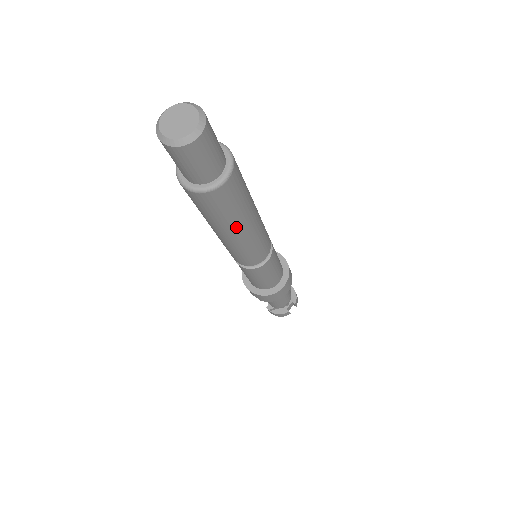
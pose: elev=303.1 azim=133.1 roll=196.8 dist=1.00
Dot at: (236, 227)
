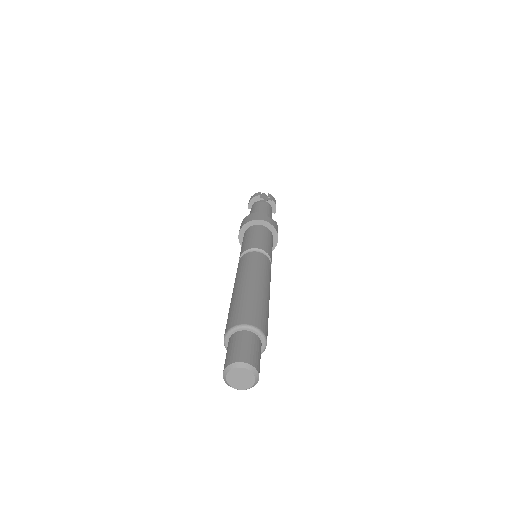
Dot at: occluded
